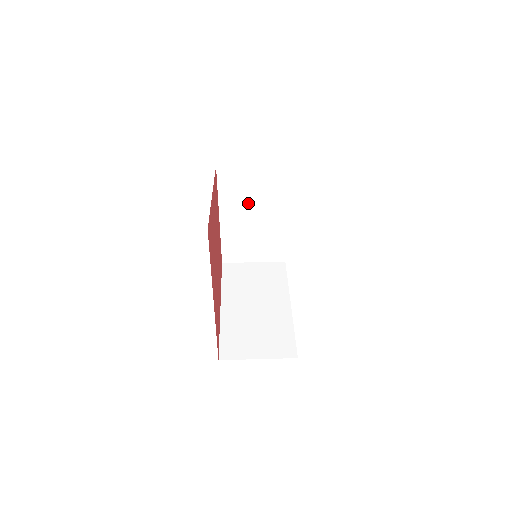
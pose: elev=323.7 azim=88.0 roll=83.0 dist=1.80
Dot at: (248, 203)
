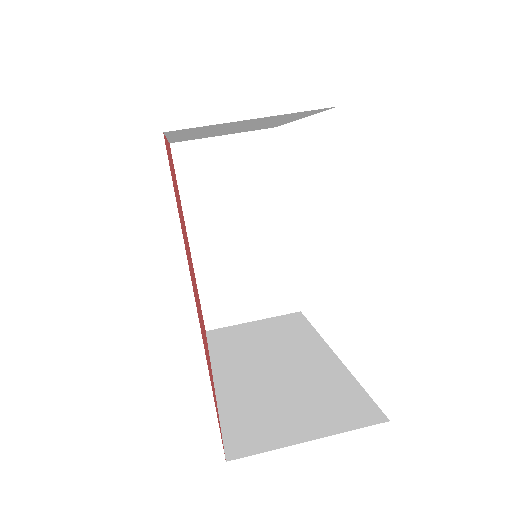
Dot at: (228, 128)
